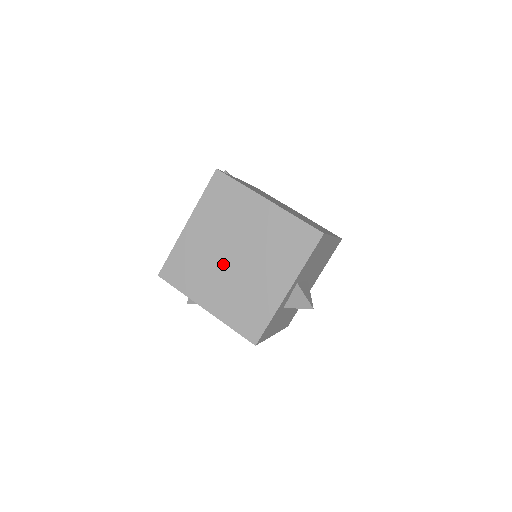
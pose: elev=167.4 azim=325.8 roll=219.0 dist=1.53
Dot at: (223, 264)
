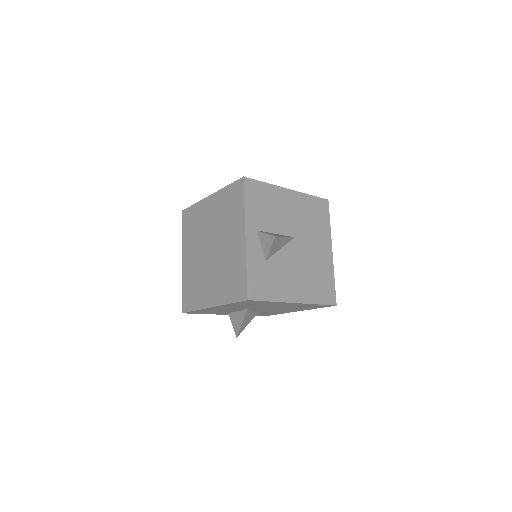
Dot at: (207, 263)
